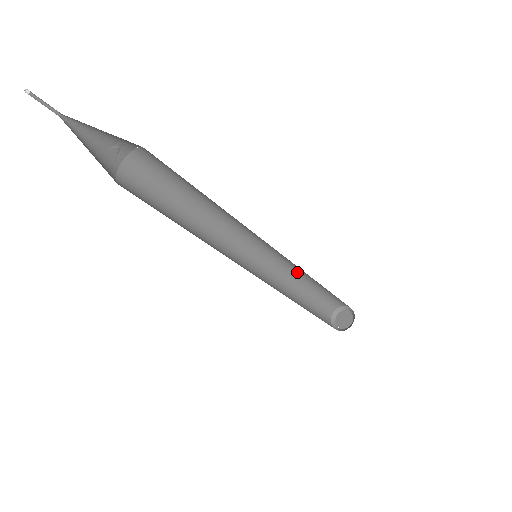
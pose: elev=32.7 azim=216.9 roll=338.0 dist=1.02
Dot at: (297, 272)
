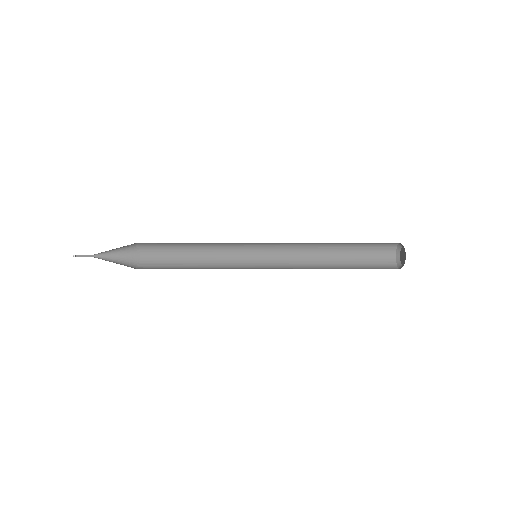
Dot at: occluded
